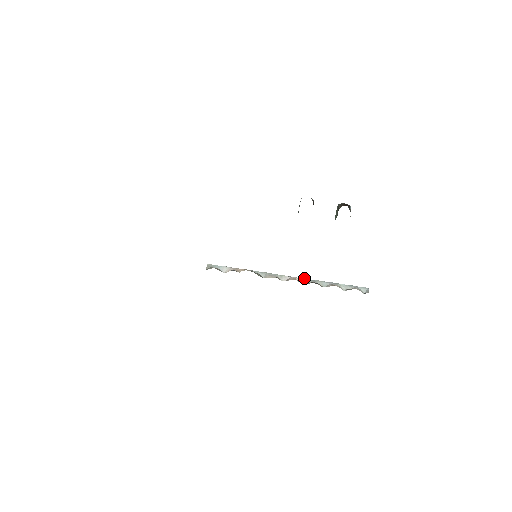
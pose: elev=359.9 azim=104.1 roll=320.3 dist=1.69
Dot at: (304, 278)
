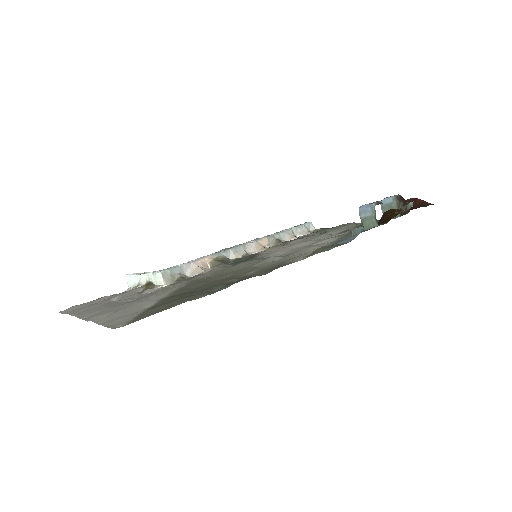
Dot at: (265, 237)
